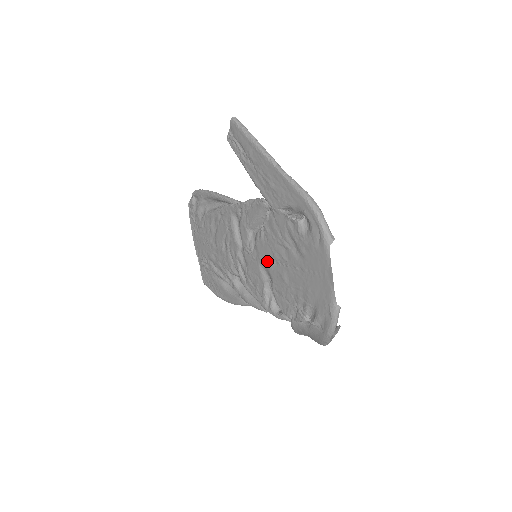
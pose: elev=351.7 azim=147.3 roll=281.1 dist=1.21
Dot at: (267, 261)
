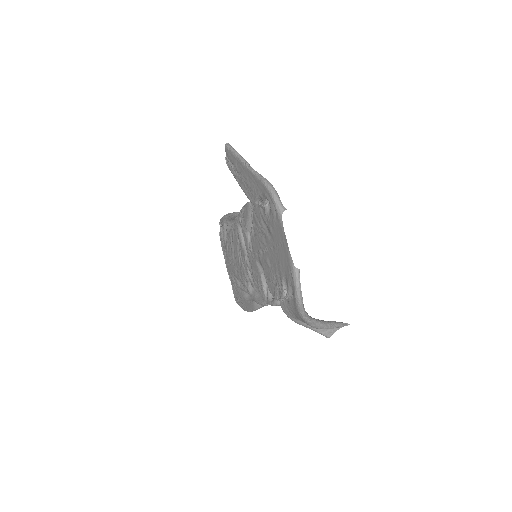
Dot at: (258, 254)
